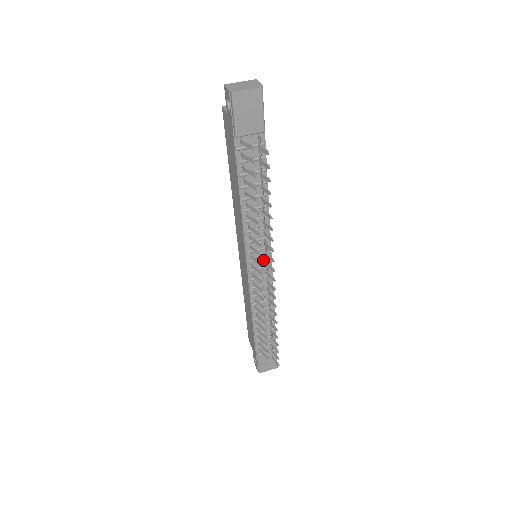
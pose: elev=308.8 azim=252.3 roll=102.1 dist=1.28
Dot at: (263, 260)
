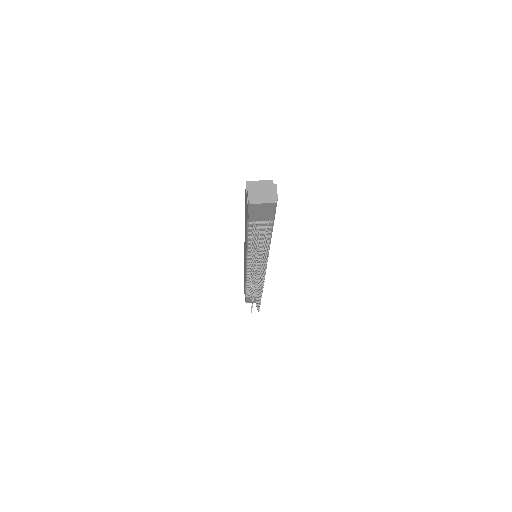
Dot at: (260, 264)
